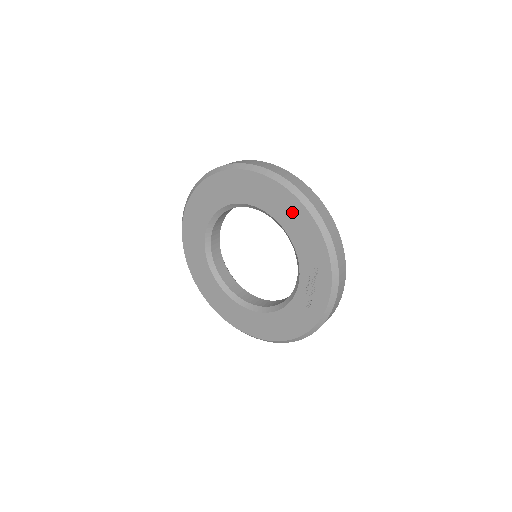
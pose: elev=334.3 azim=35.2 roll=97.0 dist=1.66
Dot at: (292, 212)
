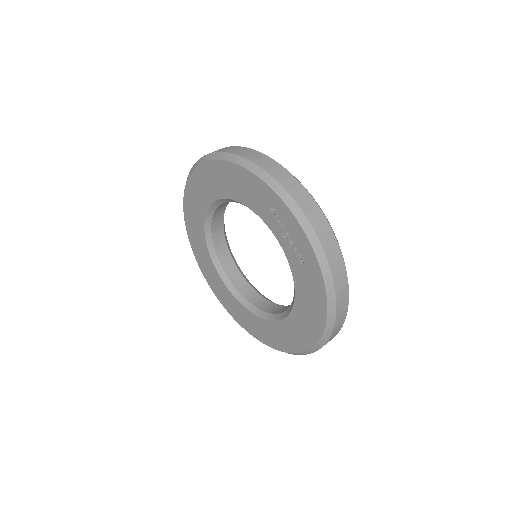
Dot at: (224, 177)
